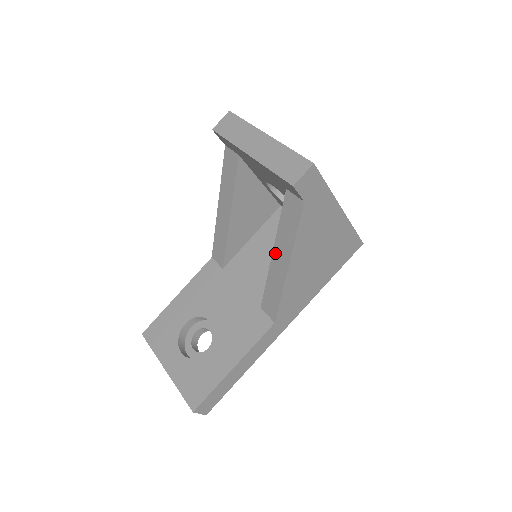
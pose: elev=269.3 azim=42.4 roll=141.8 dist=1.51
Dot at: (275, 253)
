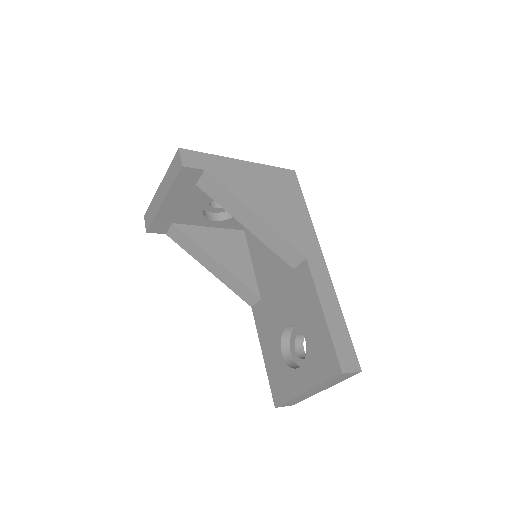
Dot at: (244, 223)
